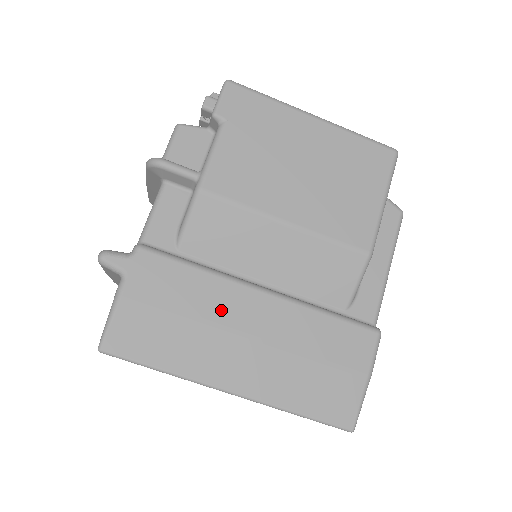
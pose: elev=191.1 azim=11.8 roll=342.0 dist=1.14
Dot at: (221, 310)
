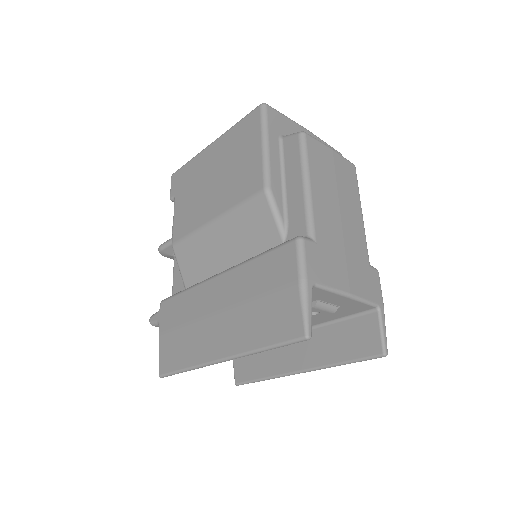
Dot at: (200, 307)
